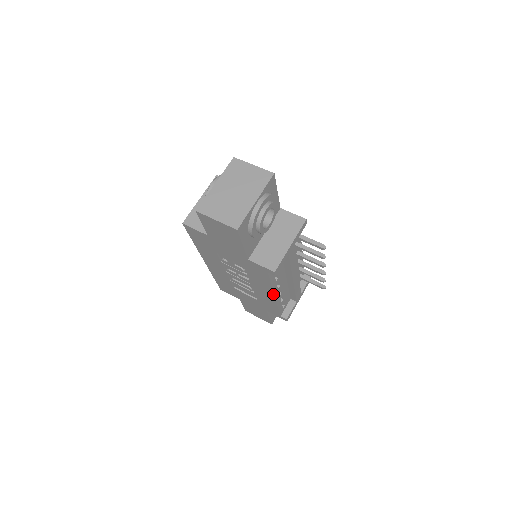
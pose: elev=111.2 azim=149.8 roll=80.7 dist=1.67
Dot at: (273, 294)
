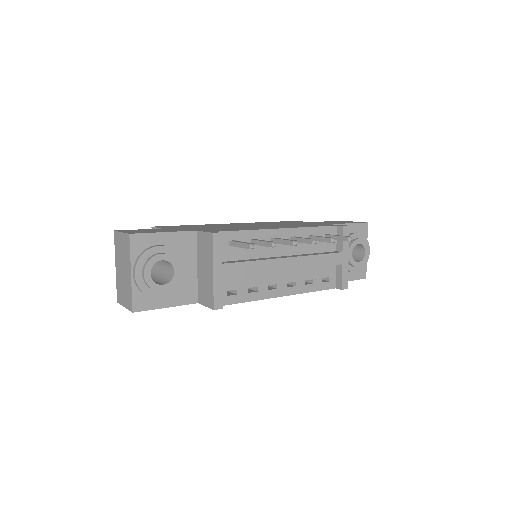
Dot at: (275, 297)
